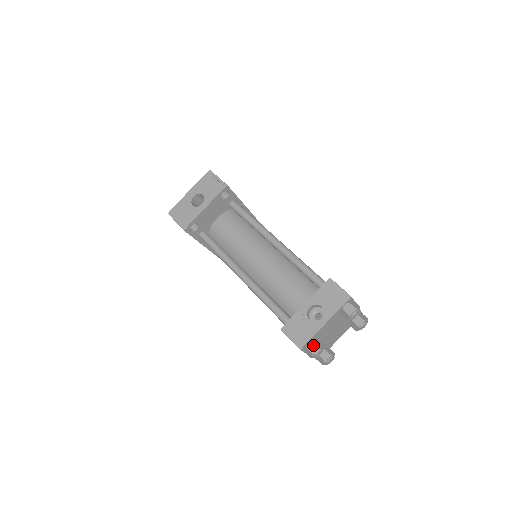
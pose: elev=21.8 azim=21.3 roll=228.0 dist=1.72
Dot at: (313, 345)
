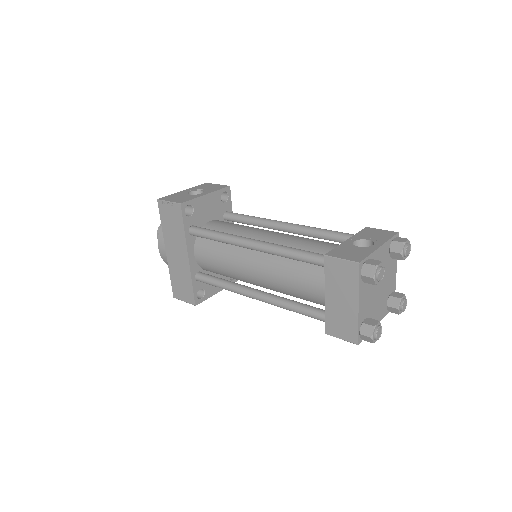
Dot at: (373, 261)
